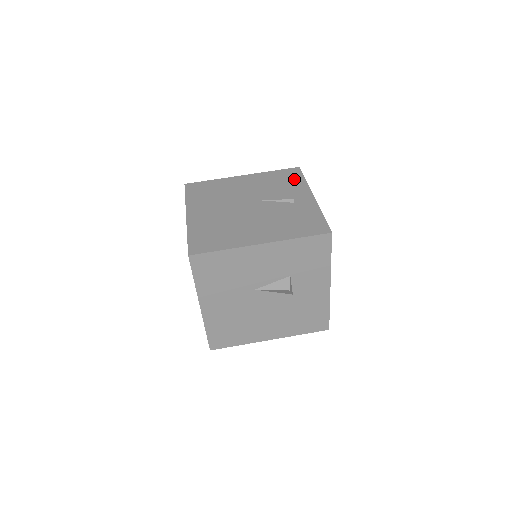
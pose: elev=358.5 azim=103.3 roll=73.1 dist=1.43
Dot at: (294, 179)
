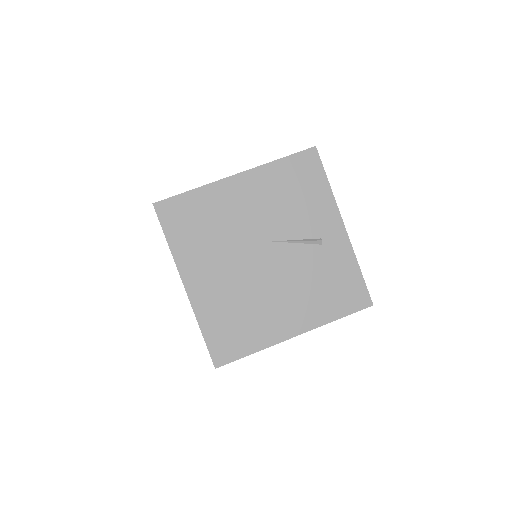
Dot at: (313, 183)
